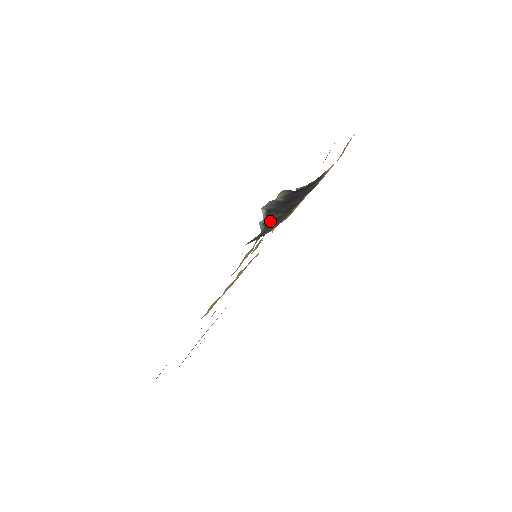
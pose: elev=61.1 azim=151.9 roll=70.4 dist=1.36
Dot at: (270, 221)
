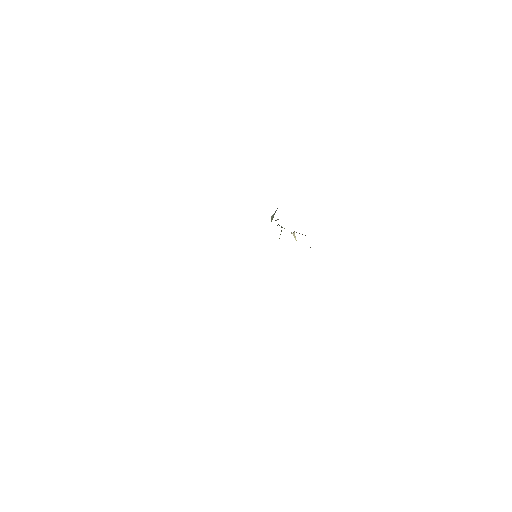
Dot at: occluded
